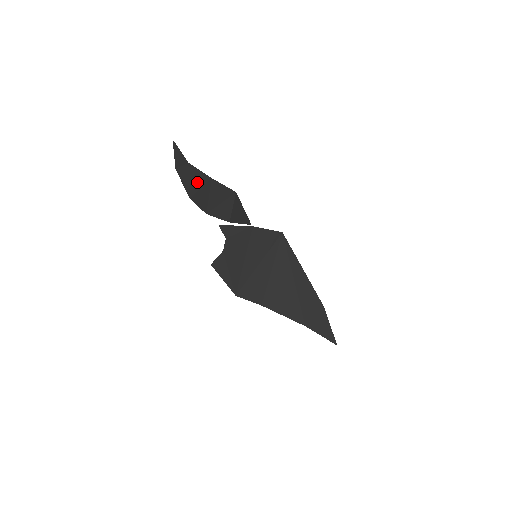
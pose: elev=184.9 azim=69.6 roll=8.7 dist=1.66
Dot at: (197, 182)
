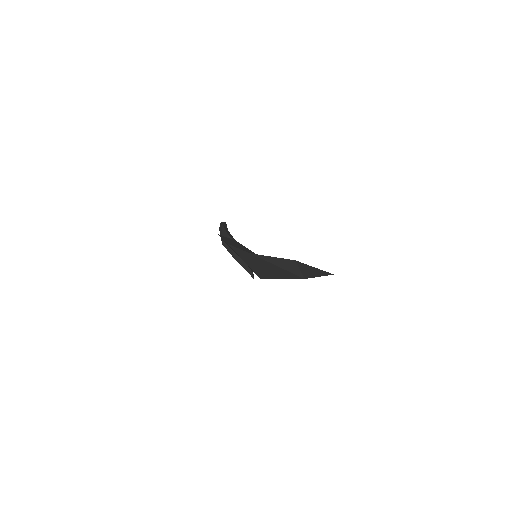
Dot at: occluded
